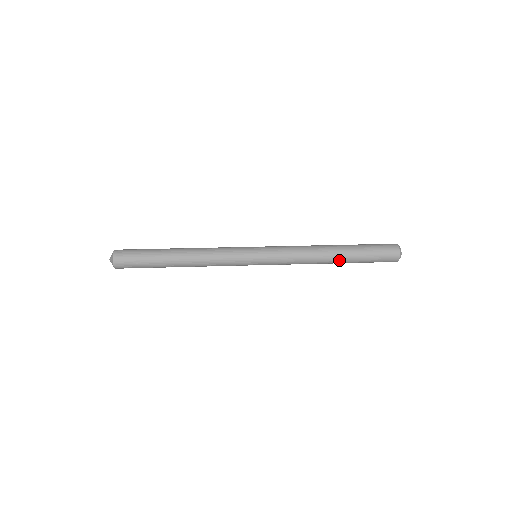
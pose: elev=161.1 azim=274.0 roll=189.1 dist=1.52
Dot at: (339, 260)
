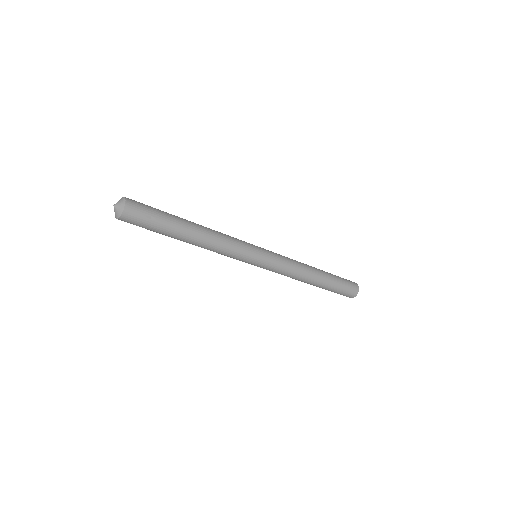
Dot at: (320, 281)
